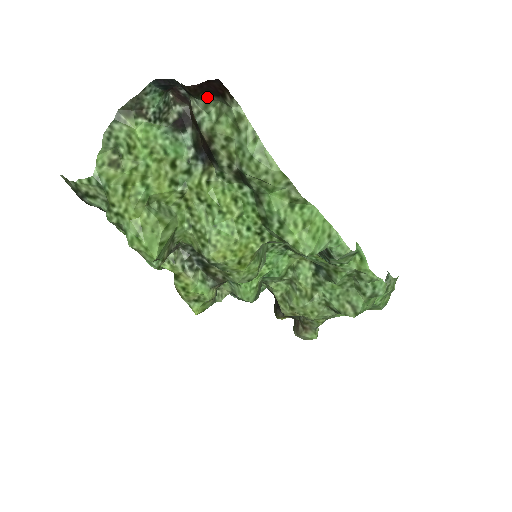
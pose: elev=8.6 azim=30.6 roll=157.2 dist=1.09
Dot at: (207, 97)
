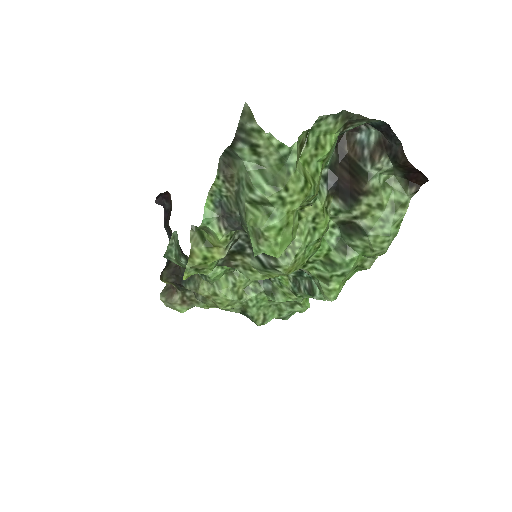
Dot at: (398, 170)
